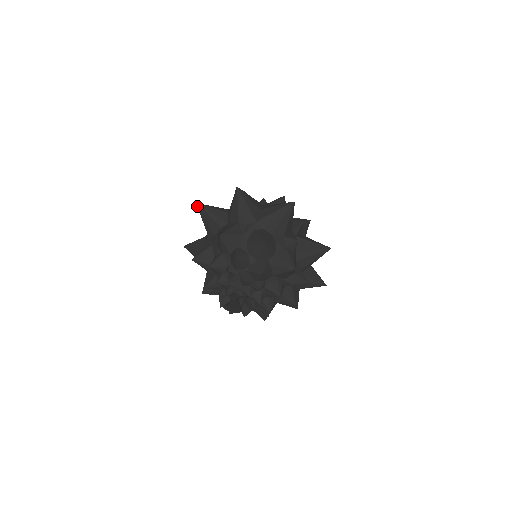
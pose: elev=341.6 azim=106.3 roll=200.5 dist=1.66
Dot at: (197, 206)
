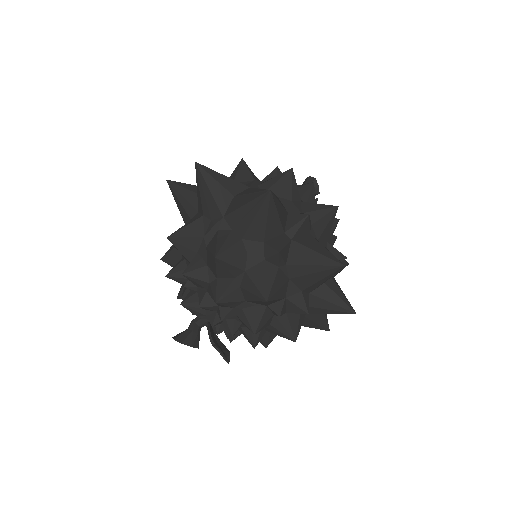
Dot at: (168, 184)
